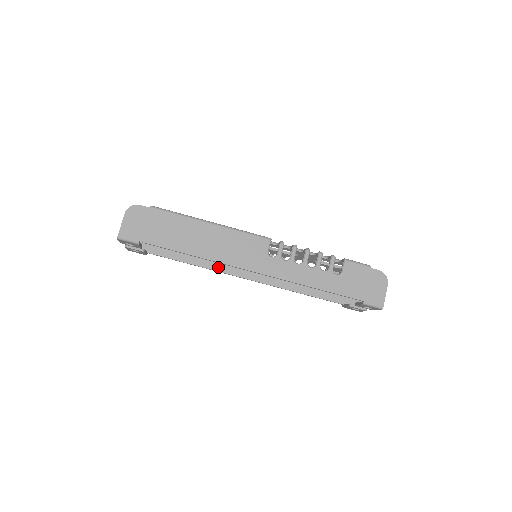
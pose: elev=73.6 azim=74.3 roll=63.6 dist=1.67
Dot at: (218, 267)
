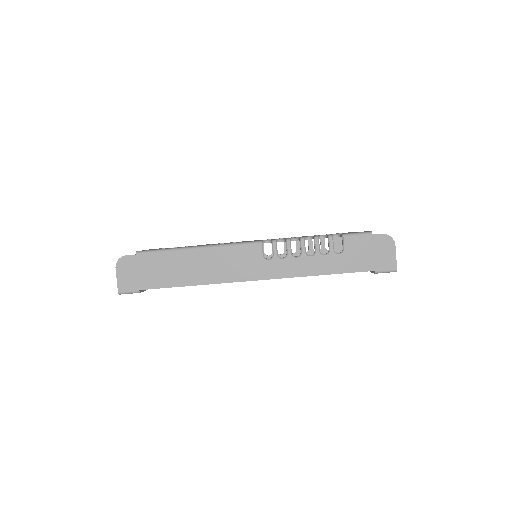
Dot at: occluded
